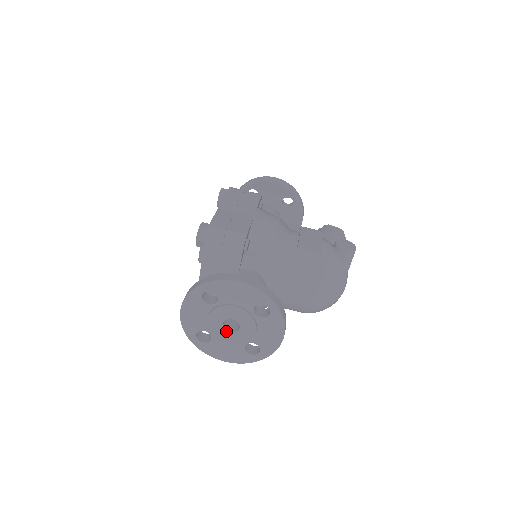
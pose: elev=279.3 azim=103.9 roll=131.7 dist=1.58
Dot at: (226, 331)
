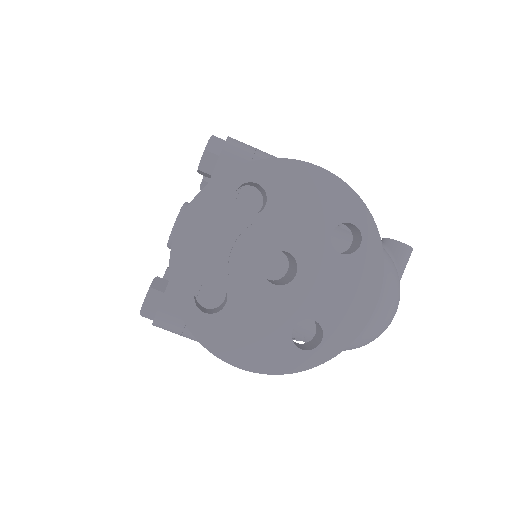
Dot at: (266, 281)
